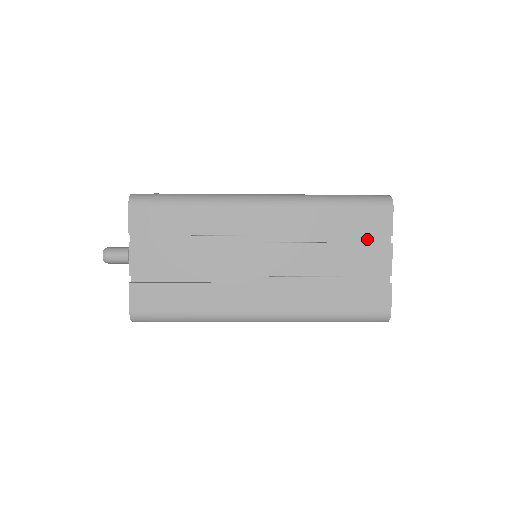
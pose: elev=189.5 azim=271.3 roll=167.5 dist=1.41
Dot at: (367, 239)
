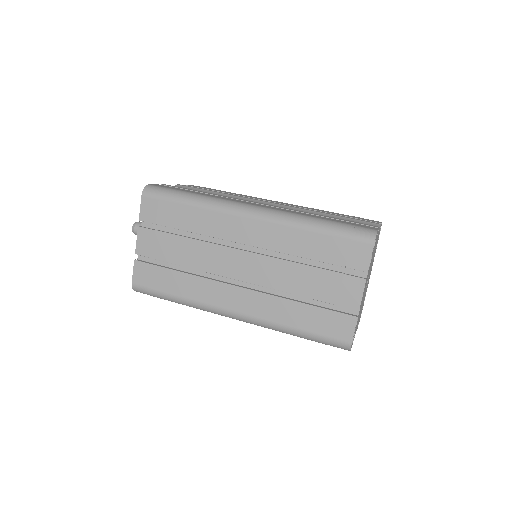
Dot at: (344, 269)
